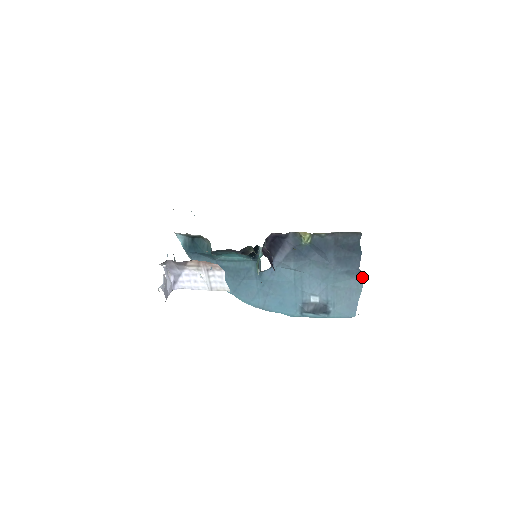
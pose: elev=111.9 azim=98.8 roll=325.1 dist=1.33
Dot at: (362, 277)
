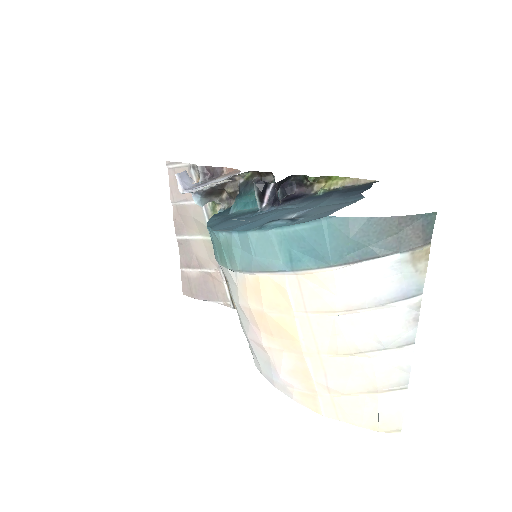
Dot at: (360, 199)
